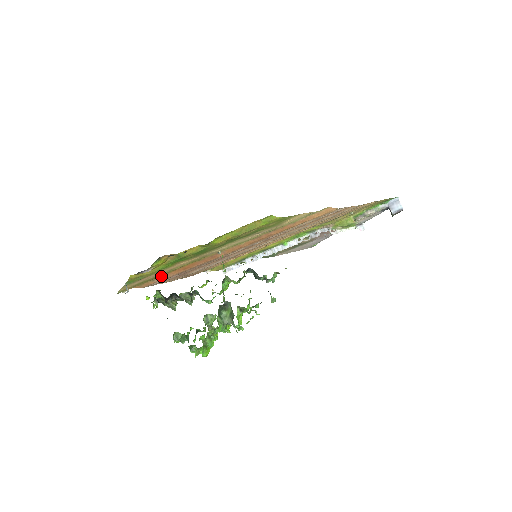
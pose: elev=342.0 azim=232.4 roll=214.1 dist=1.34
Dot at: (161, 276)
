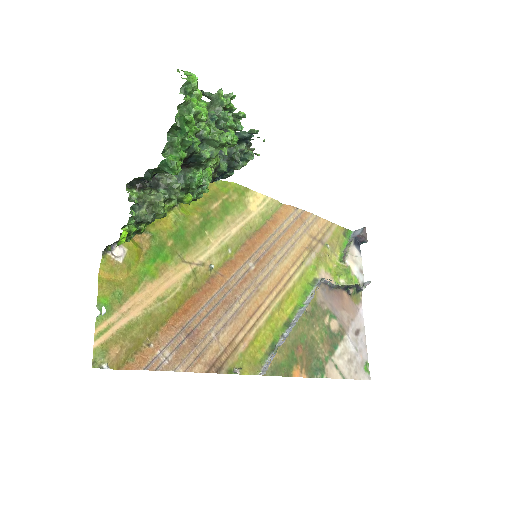
Dot at: (157, 333)
